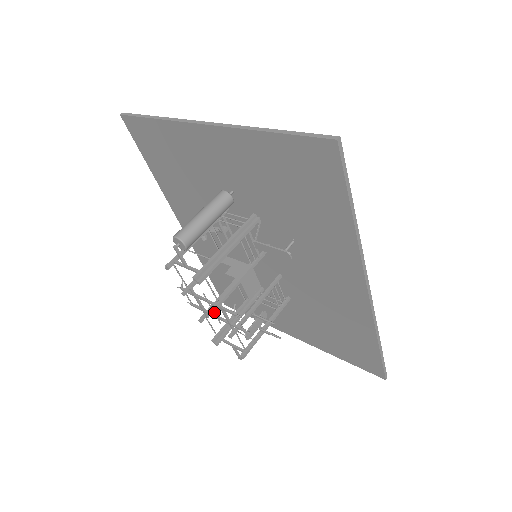
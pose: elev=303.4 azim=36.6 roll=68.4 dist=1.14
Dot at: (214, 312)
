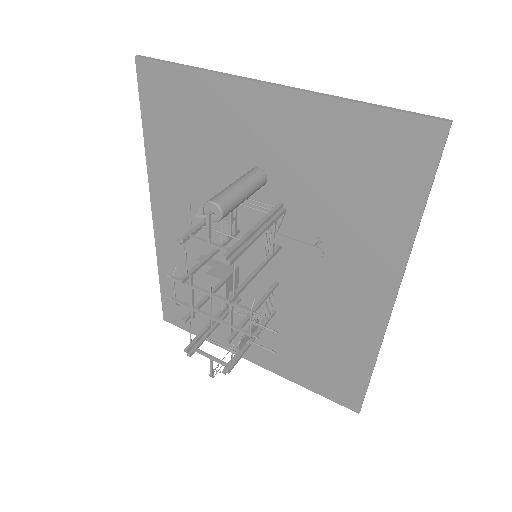
Dot at: (211, 310)
